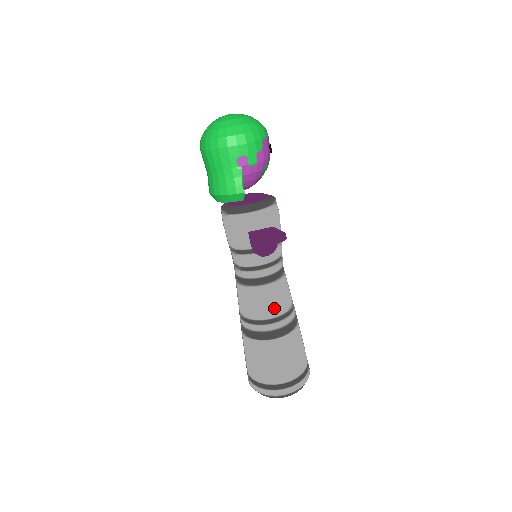
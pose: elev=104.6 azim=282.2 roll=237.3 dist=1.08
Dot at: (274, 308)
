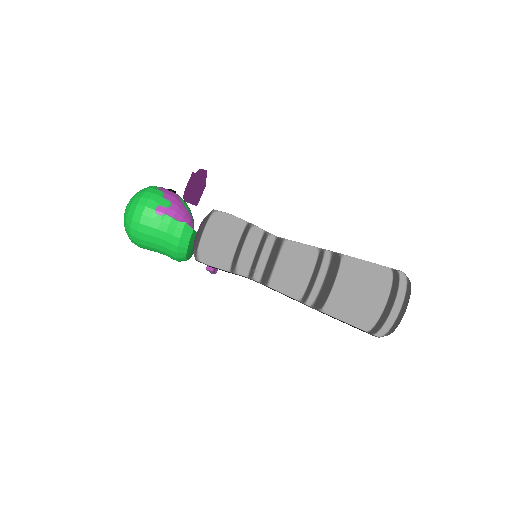
Dot at: (306, 259)
